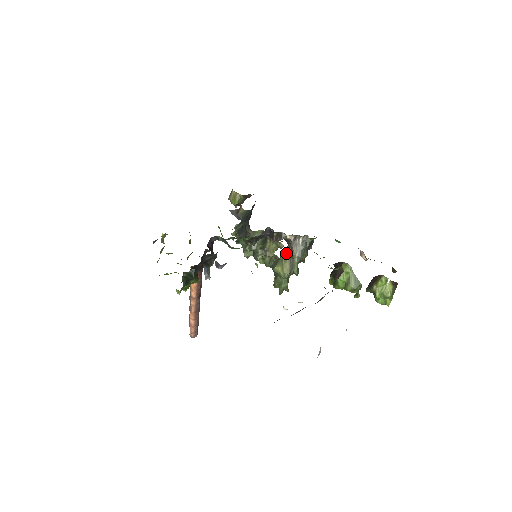
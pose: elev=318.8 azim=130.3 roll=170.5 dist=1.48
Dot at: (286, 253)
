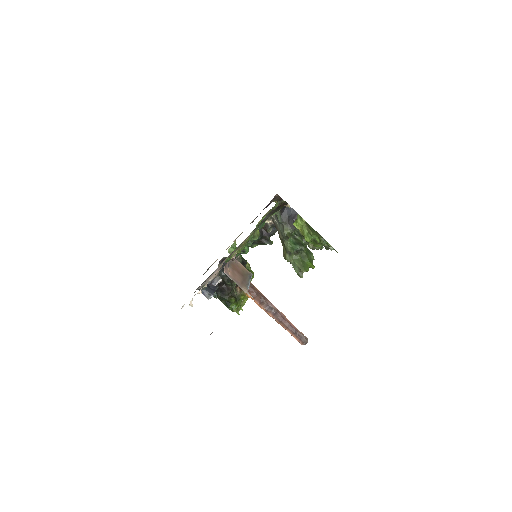
Dot at: (279, 237)
